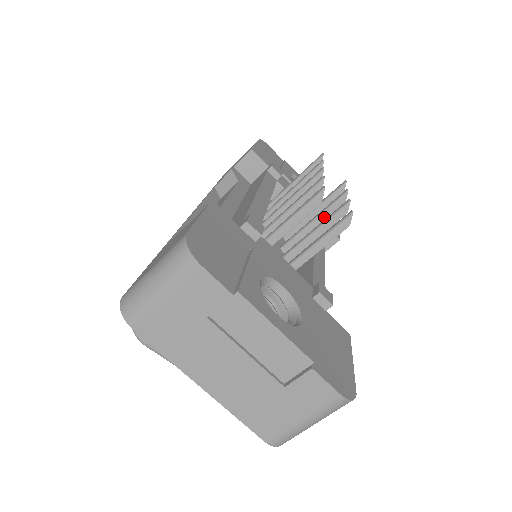
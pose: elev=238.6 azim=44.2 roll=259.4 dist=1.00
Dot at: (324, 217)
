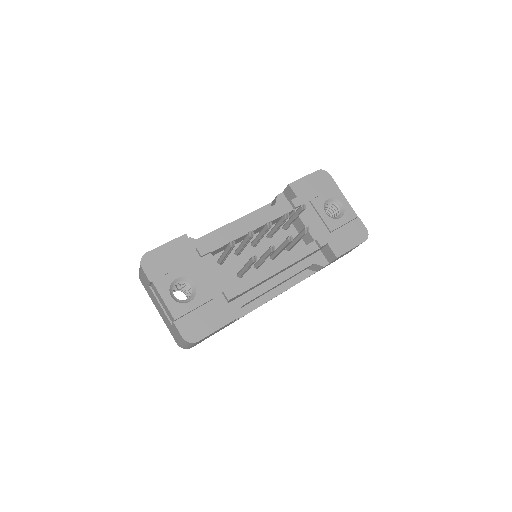
Dot at: (282, 247)
